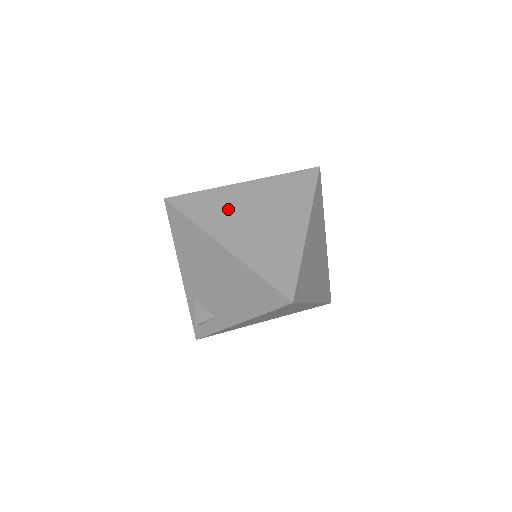
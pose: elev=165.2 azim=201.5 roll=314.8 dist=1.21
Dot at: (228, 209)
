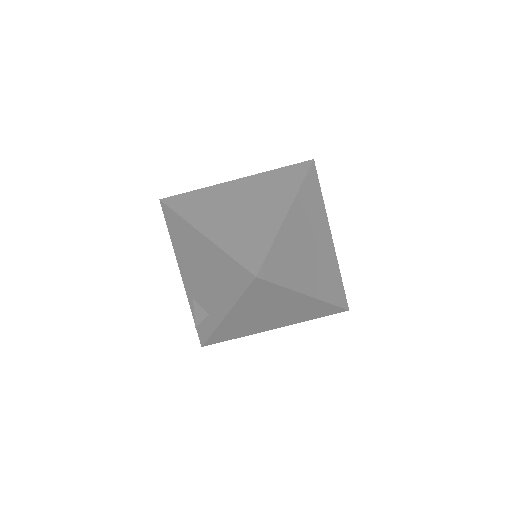
Dot at: (214, 202)
